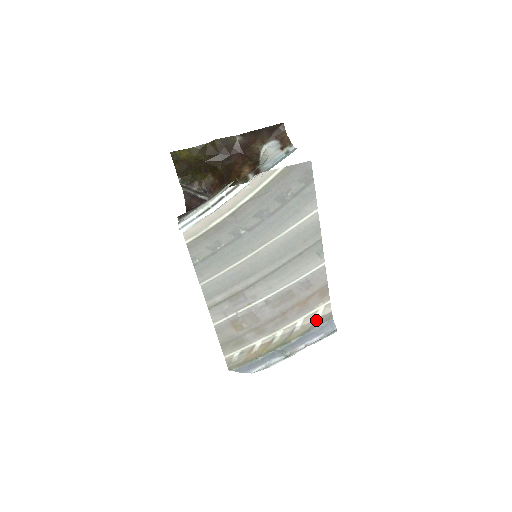
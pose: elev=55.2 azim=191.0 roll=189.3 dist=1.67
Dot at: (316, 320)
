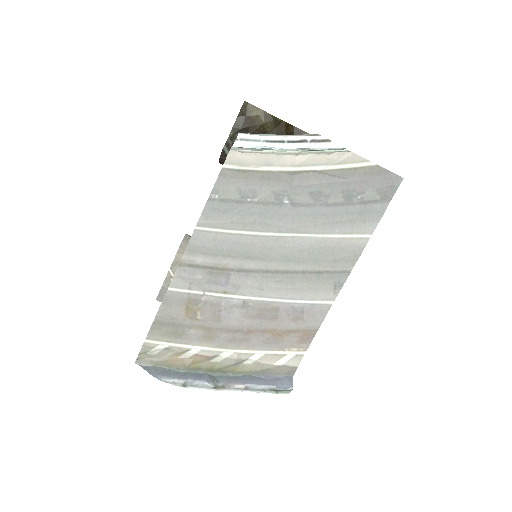
Dot at: (275, 366)
